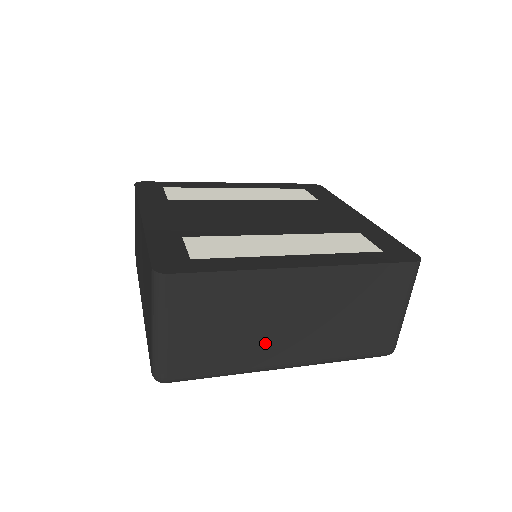
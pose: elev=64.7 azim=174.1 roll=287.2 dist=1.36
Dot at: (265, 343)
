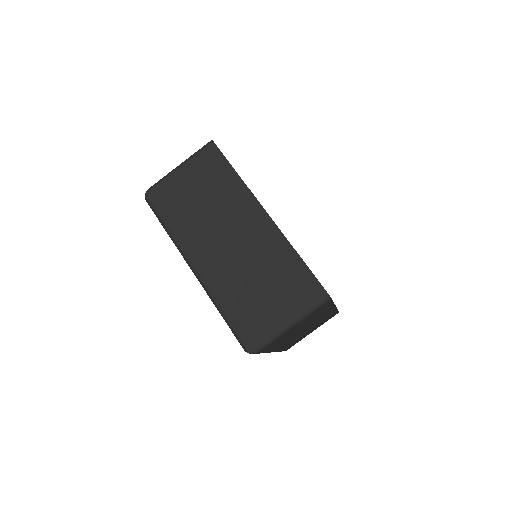
Dot at: (204, 233)
